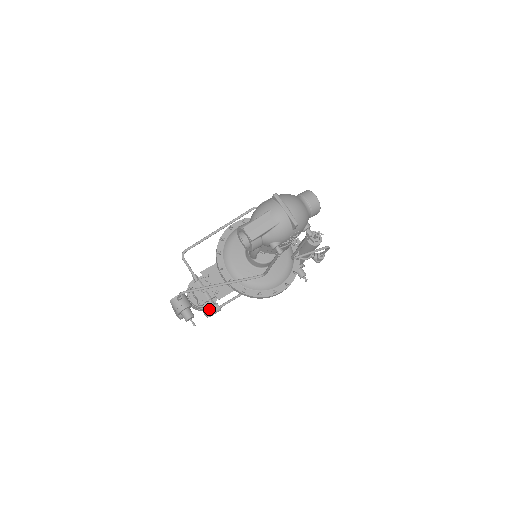
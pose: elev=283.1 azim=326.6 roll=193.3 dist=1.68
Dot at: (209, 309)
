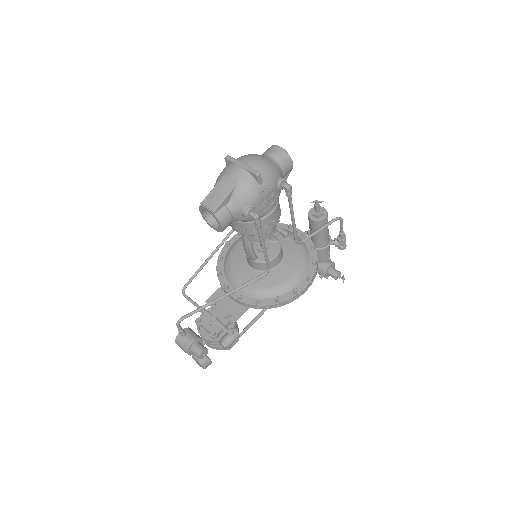
Dot at: (224, 337)
